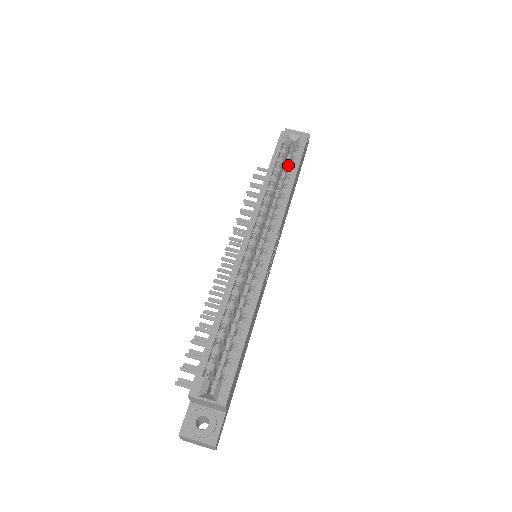
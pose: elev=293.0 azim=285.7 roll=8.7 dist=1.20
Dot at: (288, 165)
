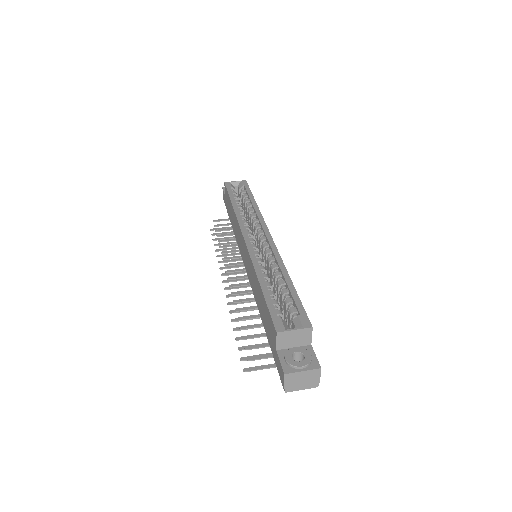
Dot at: (243, 198)
